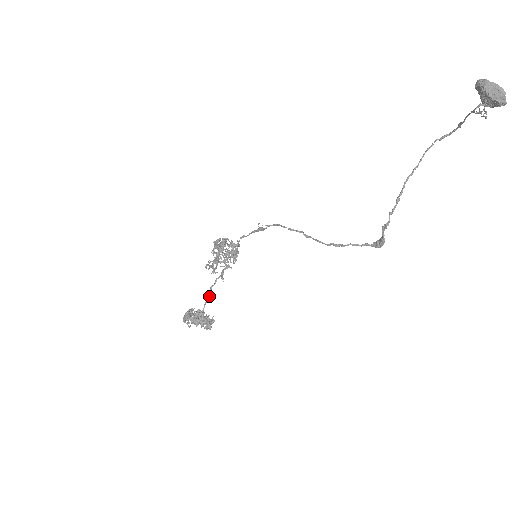
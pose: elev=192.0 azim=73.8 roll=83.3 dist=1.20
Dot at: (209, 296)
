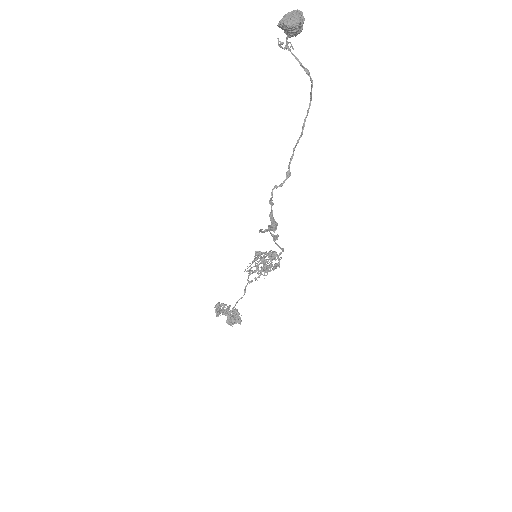
Dot at: (242, 297)
